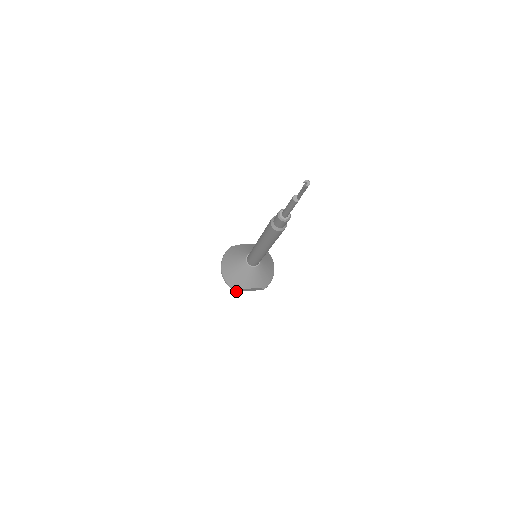
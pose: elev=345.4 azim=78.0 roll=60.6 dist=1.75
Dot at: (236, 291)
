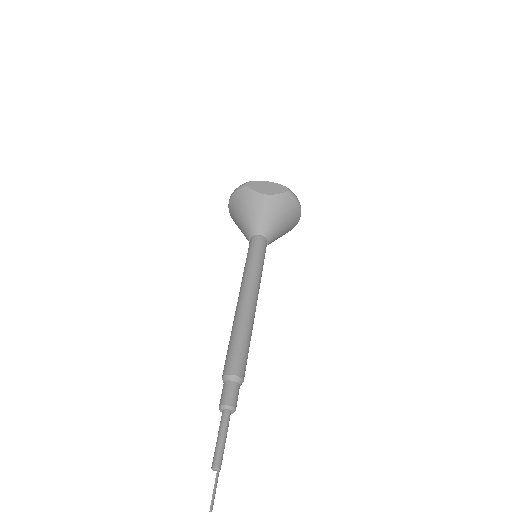
Dot at: occluded
